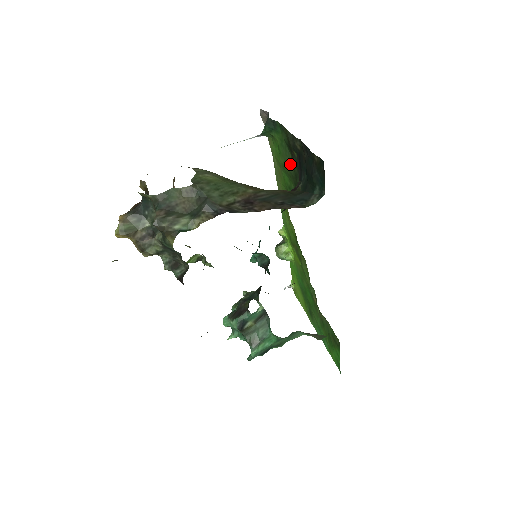
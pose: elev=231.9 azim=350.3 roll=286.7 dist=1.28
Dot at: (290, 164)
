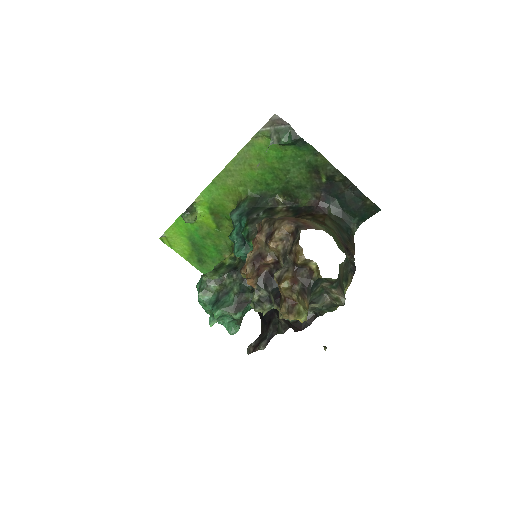
Dot at: (295, 175)
